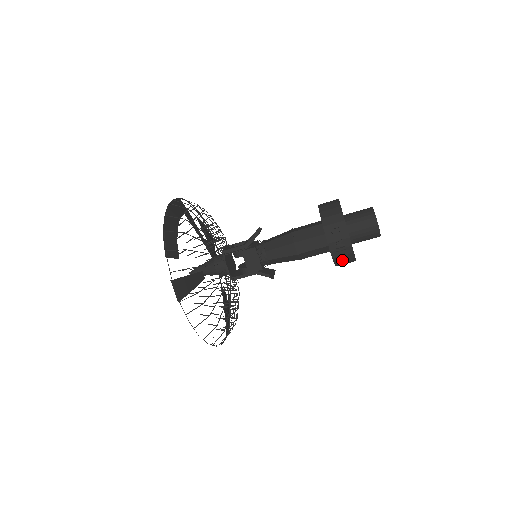
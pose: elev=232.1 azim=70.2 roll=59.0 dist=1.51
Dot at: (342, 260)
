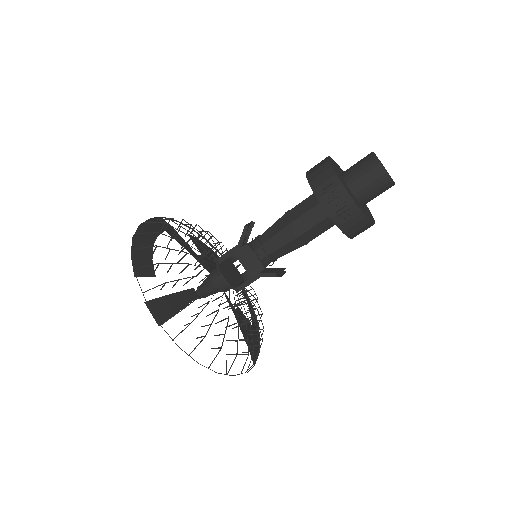
Dot at: (351, 226)
